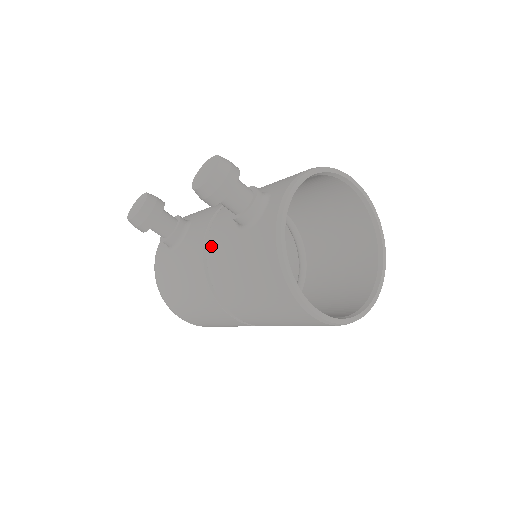
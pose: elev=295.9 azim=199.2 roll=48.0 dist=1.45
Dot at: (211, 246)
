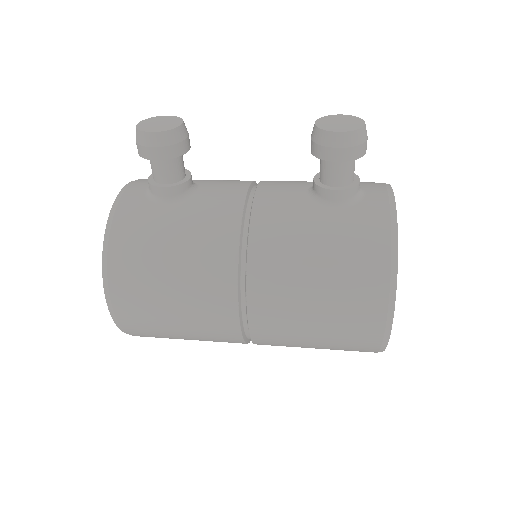
Dot at: (263, 213)
